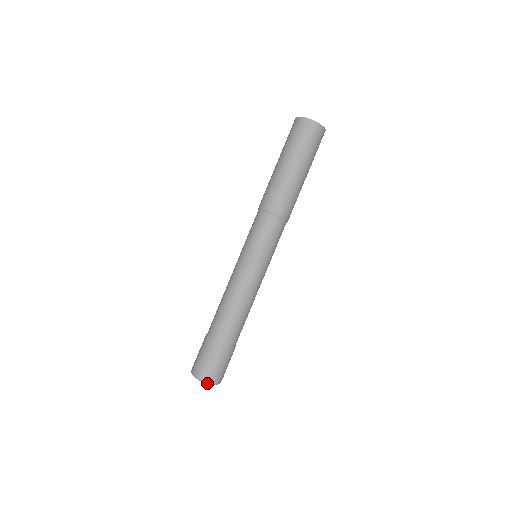
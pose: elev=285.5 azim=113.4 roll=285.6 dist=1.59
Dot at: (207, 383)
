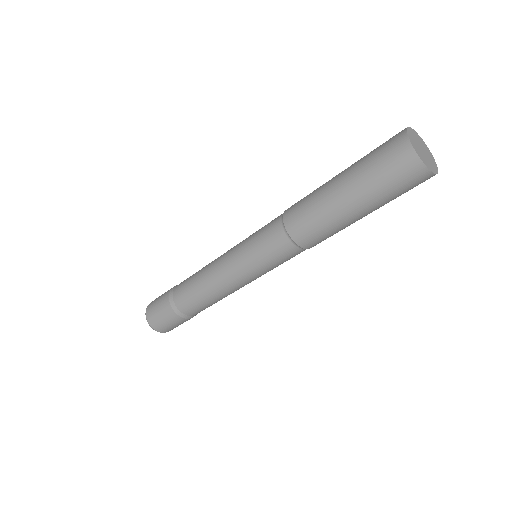
Dot at: (147, 321)
